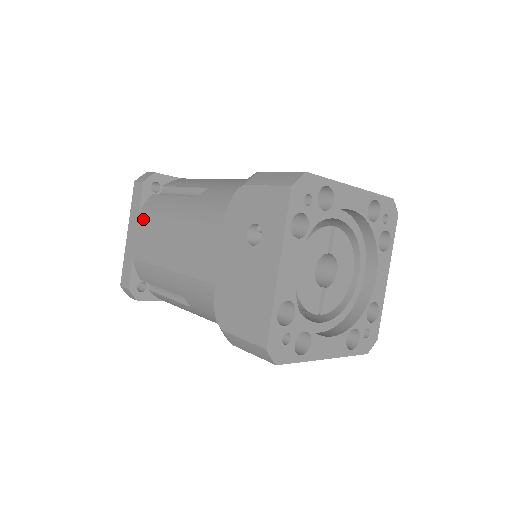
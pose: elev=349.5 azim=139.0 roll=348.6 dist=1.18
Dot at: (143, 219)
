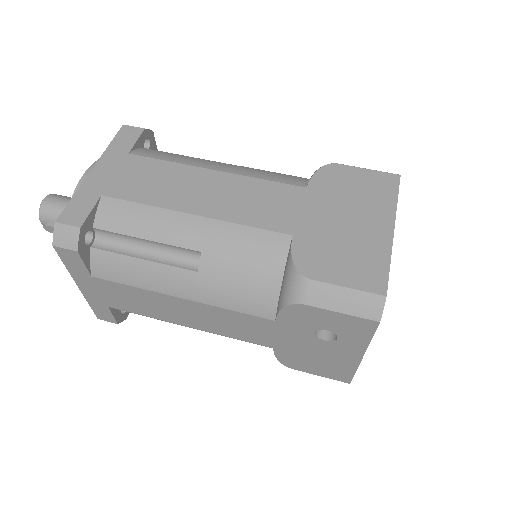
Dot at: (107, 284)
